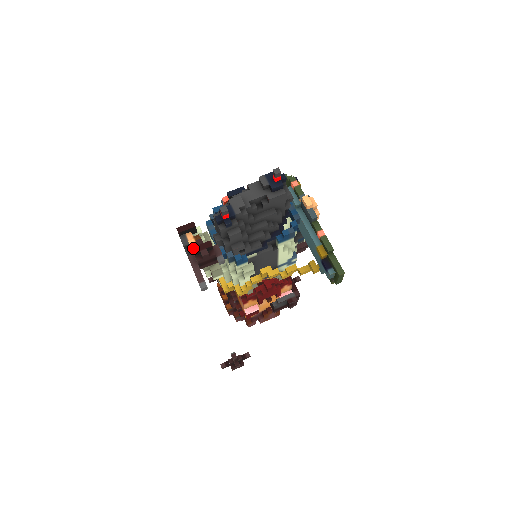
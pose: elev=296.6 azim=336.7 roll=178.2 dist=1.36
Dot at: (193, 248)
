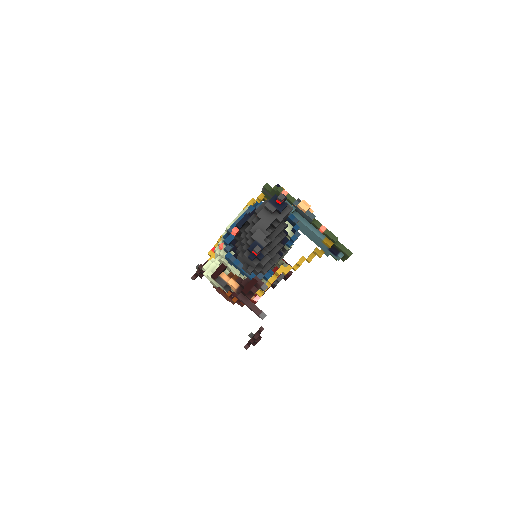
Dot at: (243, 290)
